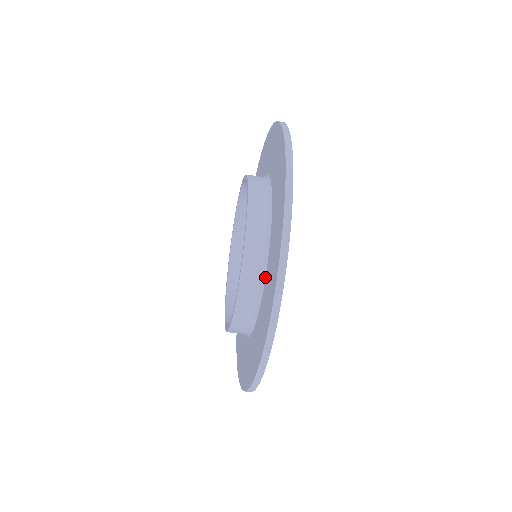
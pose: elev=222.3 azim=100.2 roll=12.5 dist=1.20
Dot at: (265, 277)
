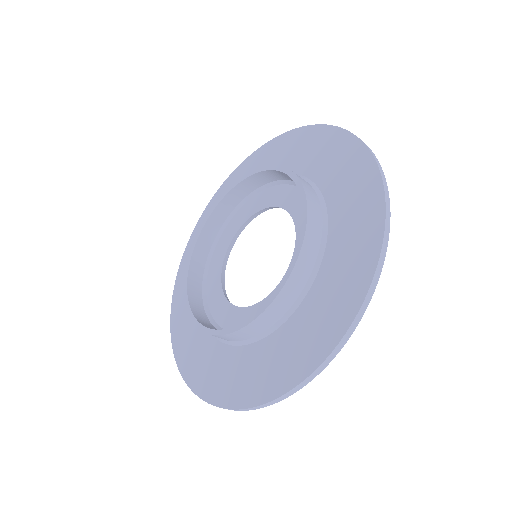
Dot at: (309, 288)
